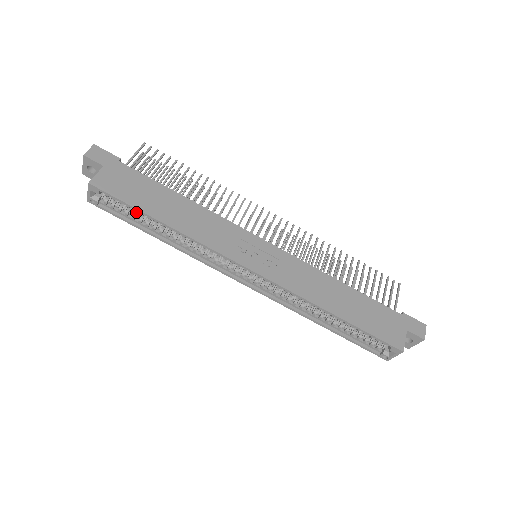
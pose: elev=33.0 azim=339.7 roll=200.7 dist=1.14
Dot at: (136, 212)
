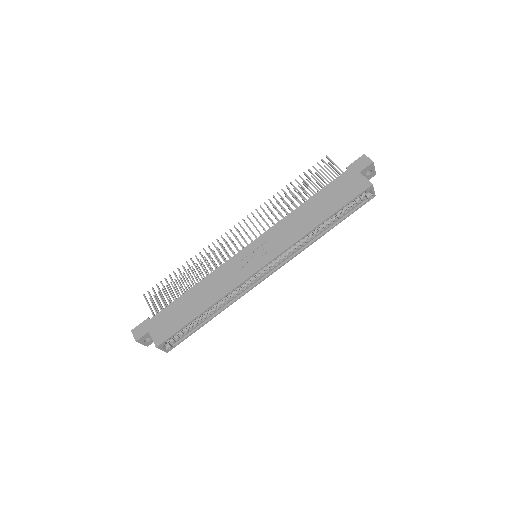
Dot at: (189, 324)
